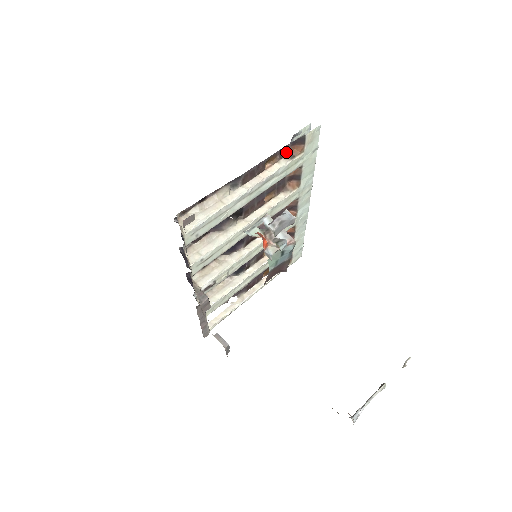
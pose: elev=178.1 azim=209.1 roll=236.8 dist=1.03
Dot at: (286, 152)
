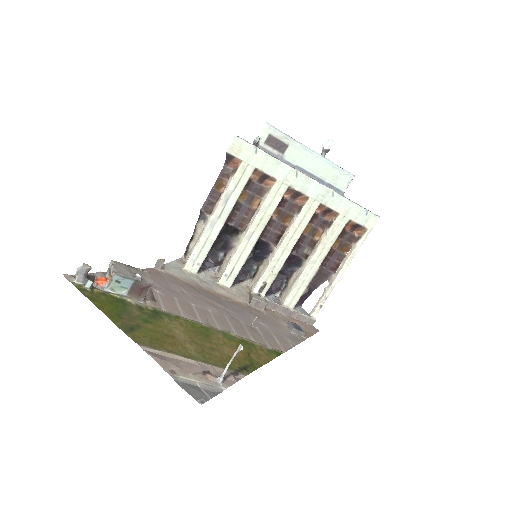
Dot at: (228, 171)
